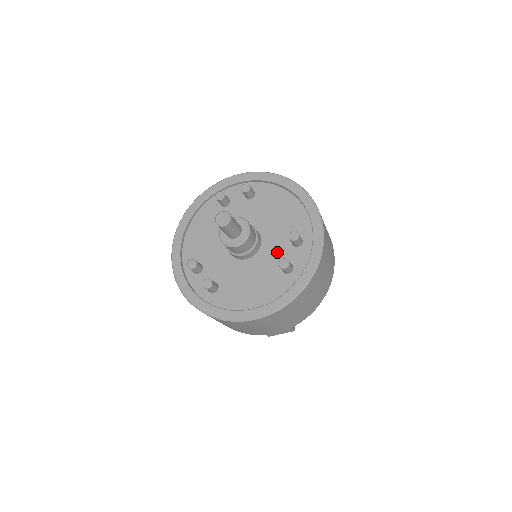
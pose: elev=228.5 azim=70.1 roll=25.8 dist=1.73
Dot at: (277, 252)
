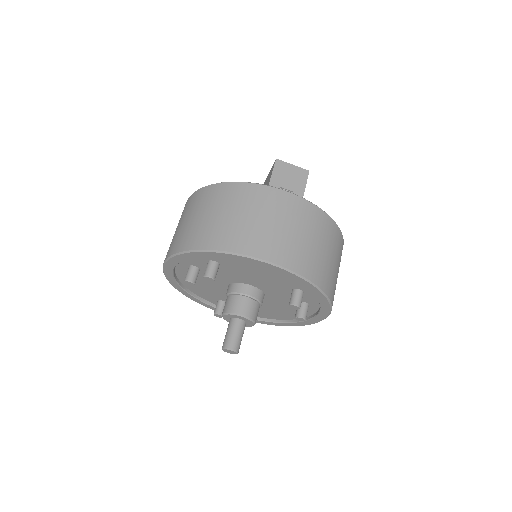
Dot at: (284, 297)
